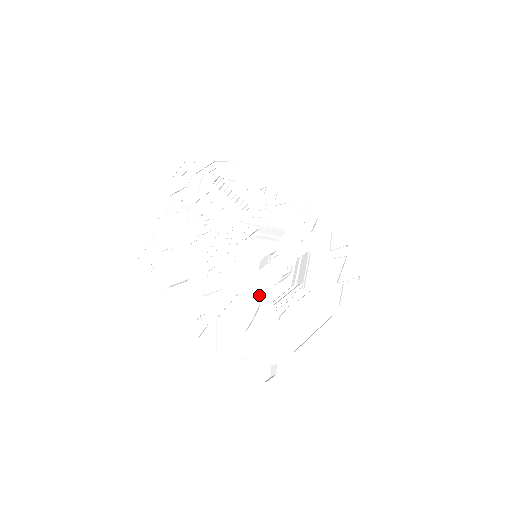
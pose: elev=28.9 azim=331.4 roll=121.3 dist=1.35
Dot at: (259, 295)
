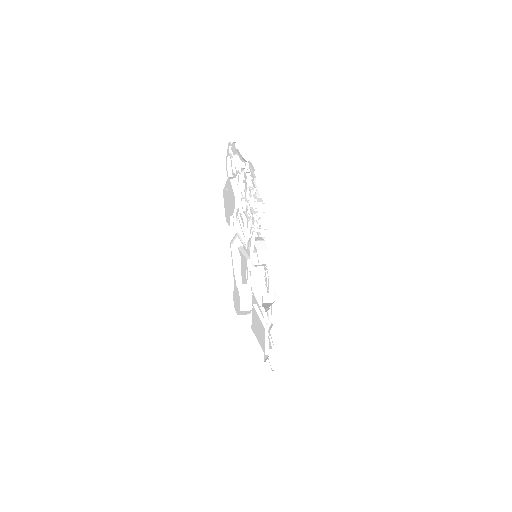
Dot at: occluded
